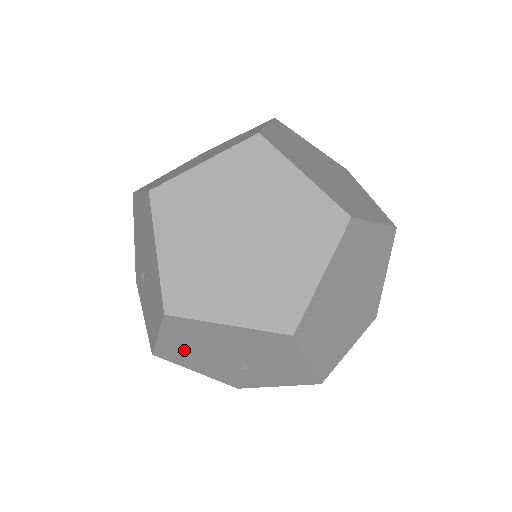
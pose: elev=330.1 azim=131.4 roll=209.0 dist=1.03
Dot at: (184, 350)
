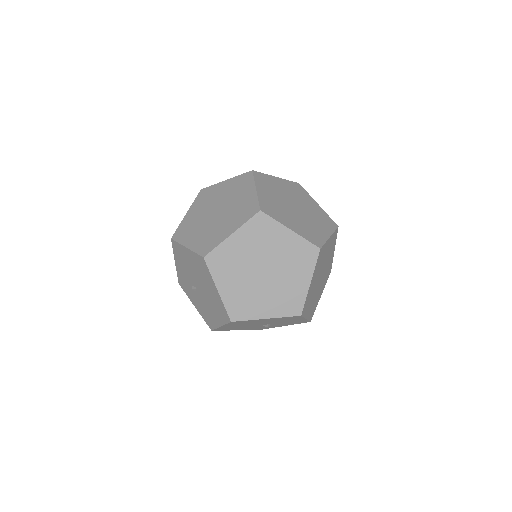
Dot at: (234, 327)
